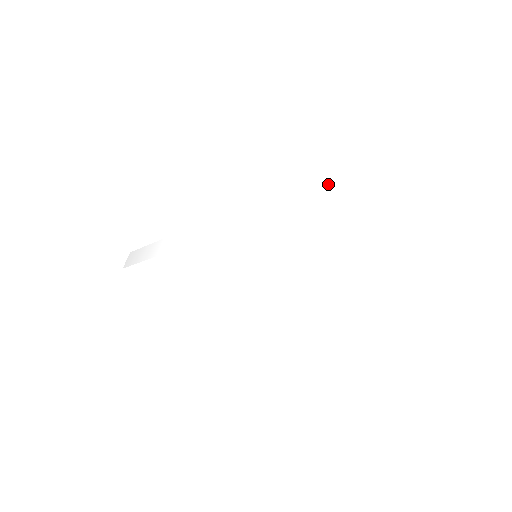
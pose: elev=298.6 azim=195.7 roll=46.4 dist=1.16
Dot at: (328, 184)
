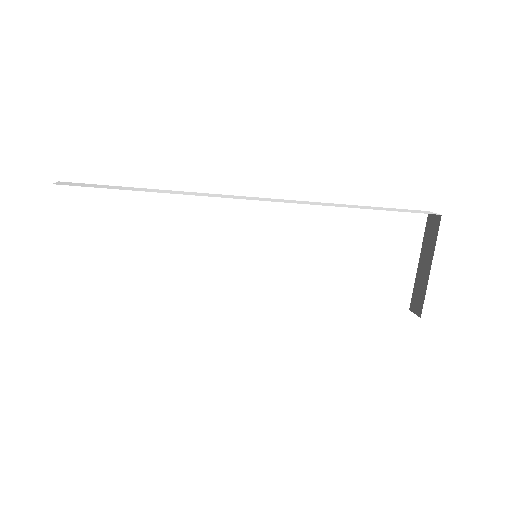
Dot at: (396, 210)
